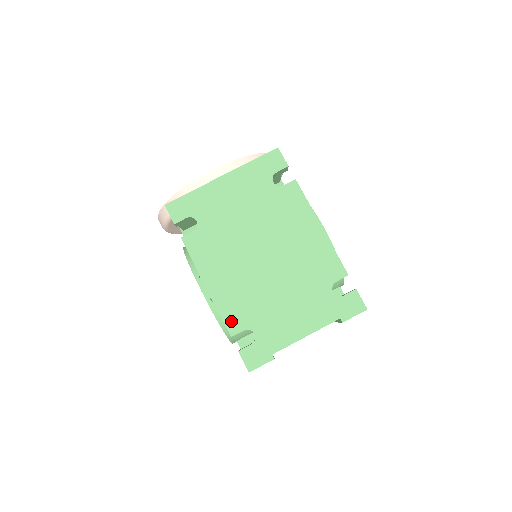
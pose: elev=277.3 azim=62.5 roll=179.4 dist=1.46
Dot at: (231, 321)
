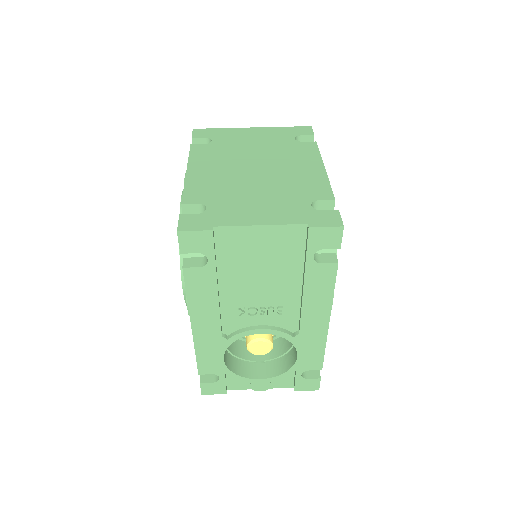
Dot at: (191, 195)
